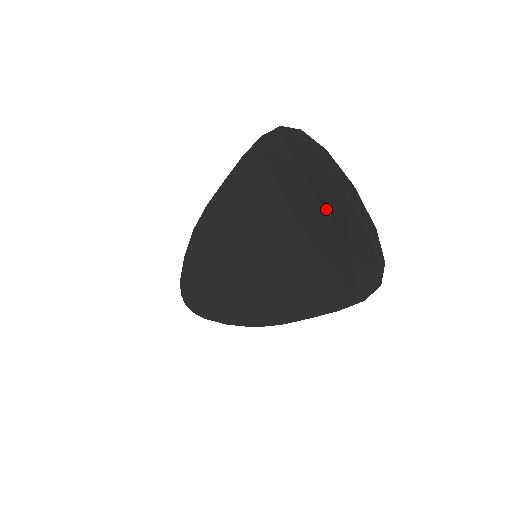
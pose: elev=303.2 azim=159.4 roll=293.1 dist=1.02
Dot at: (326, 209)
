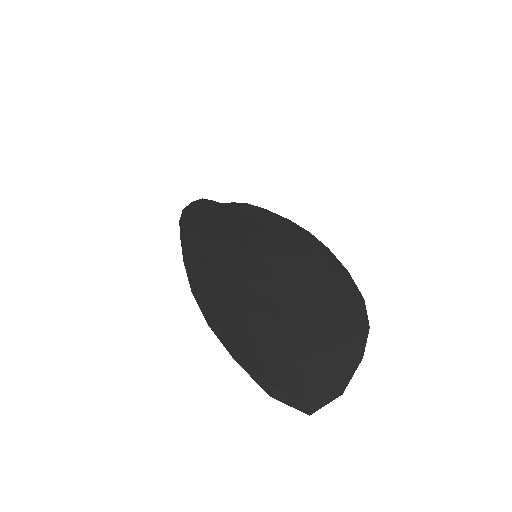
Dot at: (296, 365)
